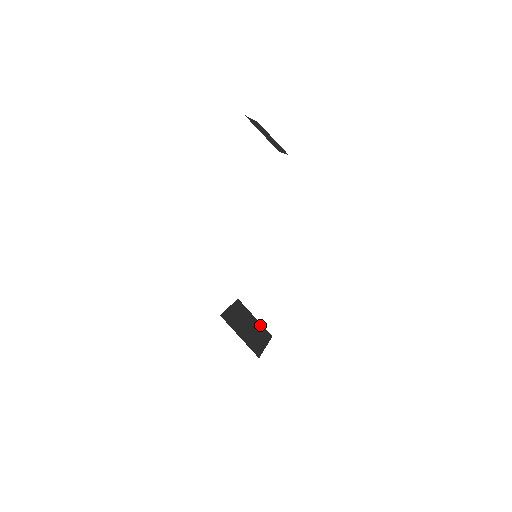
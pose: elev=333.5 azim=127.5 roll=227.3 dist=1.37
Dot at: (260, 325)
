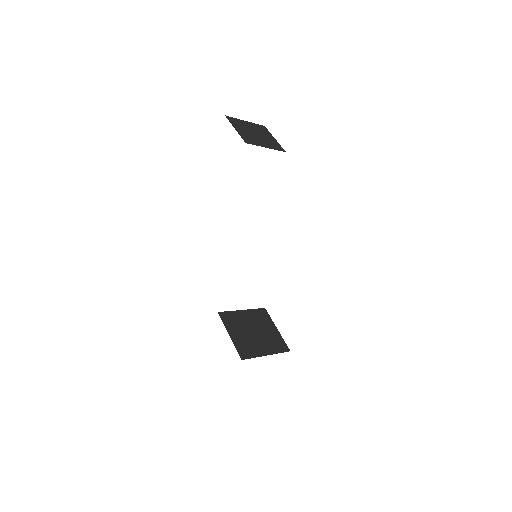
Dot at: (279, 337)
